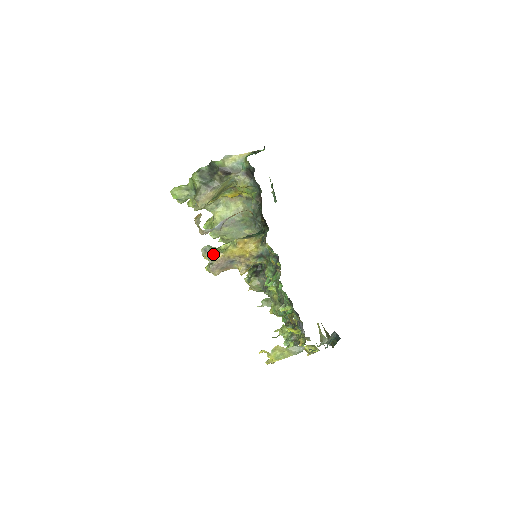
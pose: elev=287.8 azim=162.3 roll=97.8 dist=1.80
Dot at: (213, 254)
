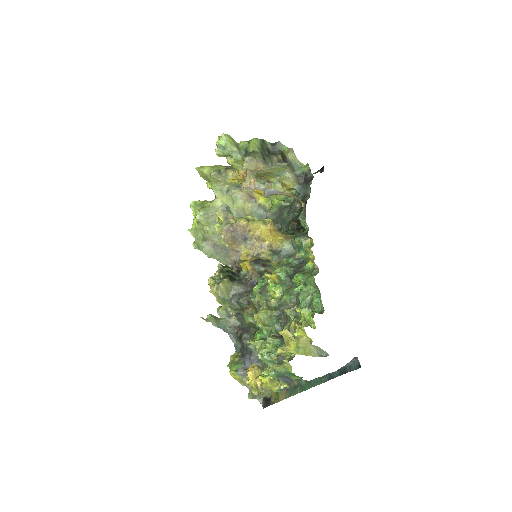
Dot at: (231, 218)
